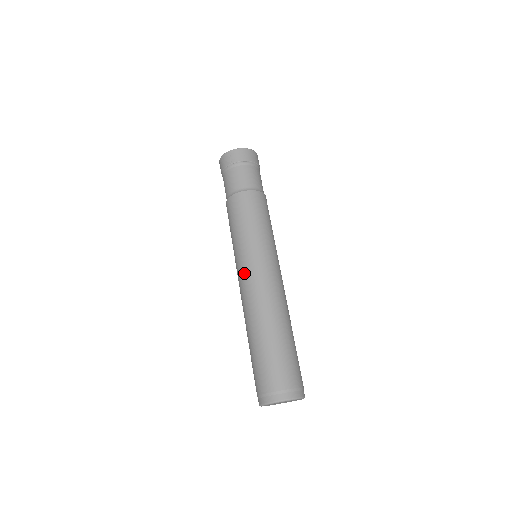
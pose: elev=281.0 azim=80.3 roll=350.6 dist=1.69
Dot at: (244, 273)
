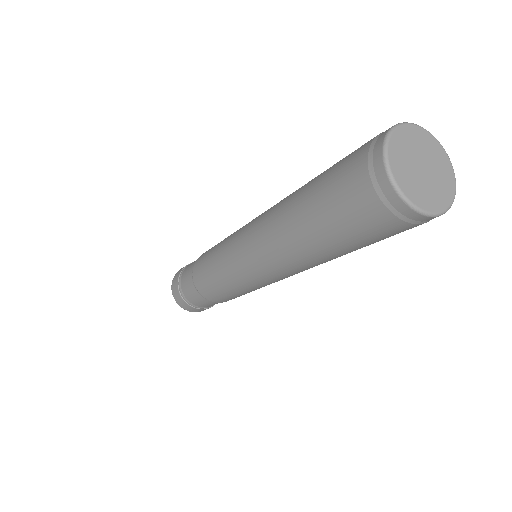
Dot at: (242, 238)
